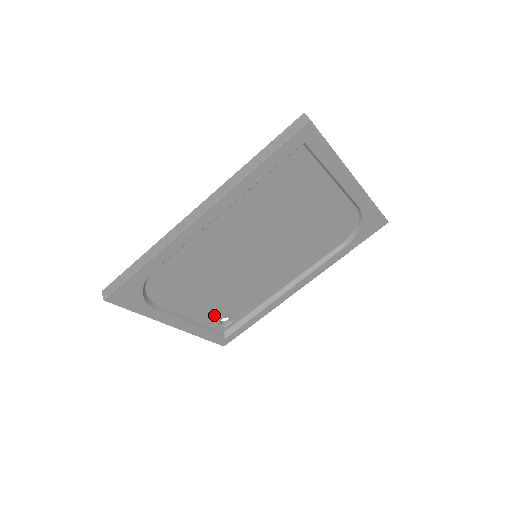
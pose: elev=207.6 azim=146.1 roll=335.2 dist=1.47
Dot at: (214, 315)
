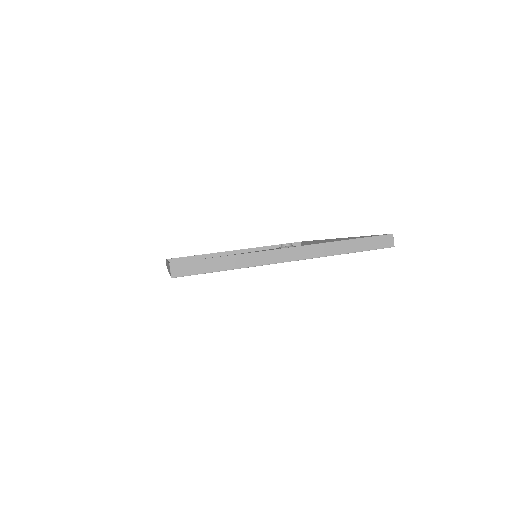
Dot at: occluded
